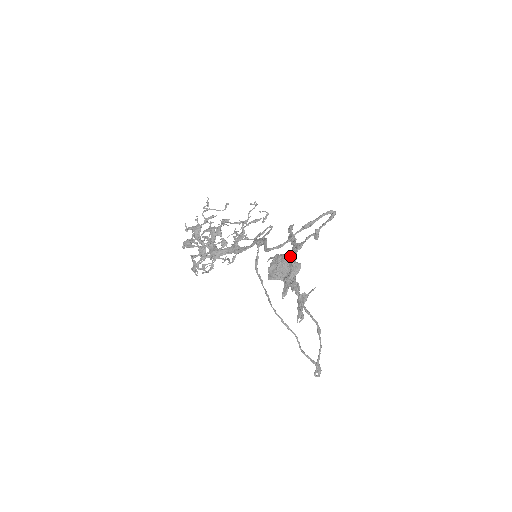
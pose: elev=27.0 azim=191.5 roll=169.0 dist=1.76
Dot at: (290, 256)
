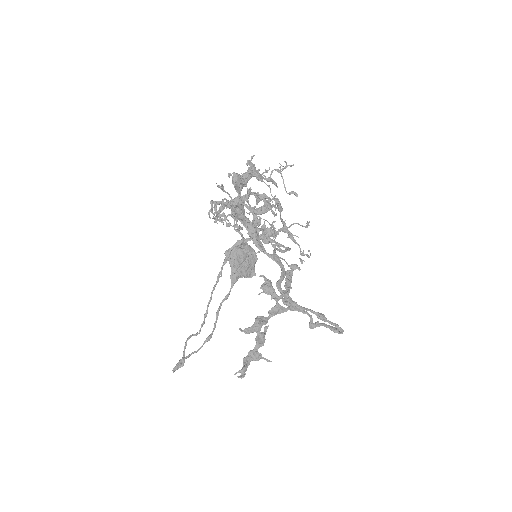
Dot at: (280, 306)
